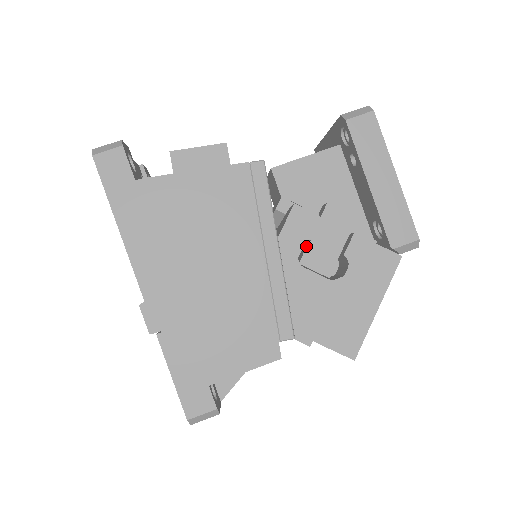
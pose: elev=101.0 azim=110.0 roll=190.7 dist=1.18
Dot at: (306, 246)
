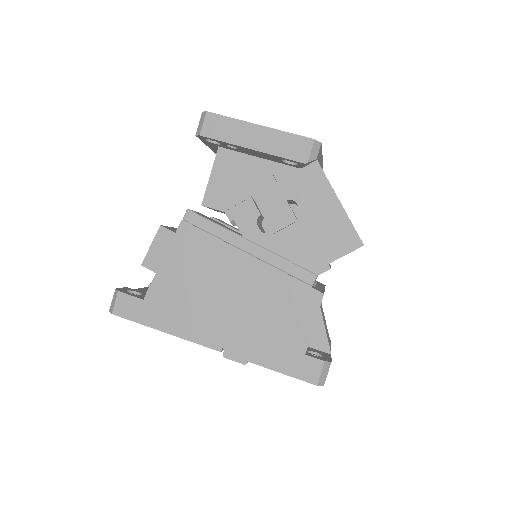
Dot at: occluded
